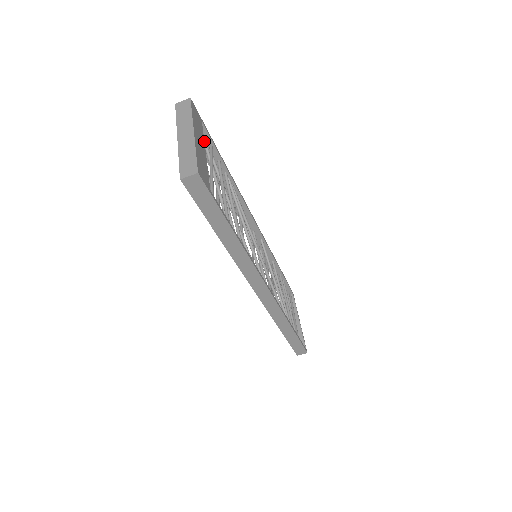
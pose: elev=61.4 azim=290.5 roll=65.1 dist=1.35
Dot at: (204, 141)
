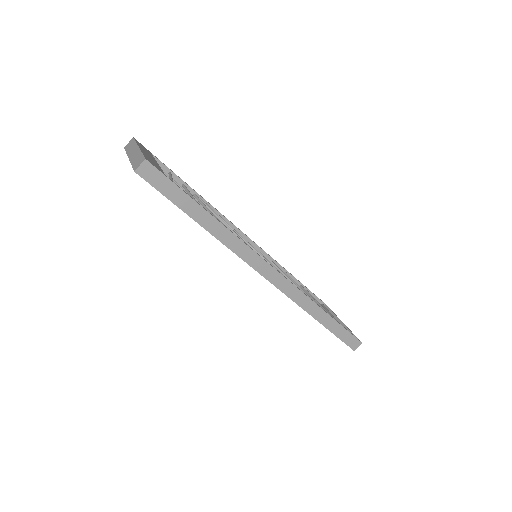
Dot at: occluded
